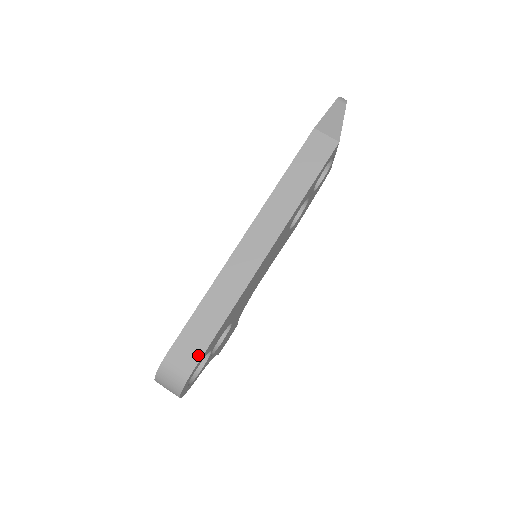
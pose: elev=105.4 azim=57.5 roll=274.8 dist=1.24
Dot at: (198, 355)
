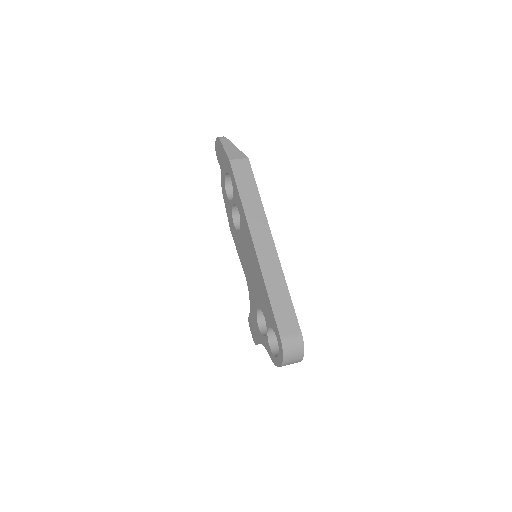
Dot at: (295, 322)
